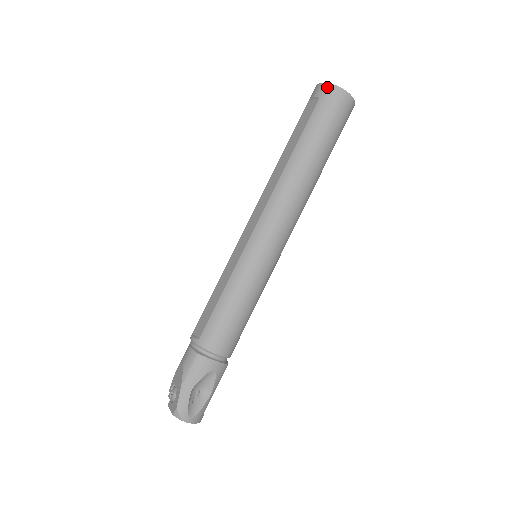
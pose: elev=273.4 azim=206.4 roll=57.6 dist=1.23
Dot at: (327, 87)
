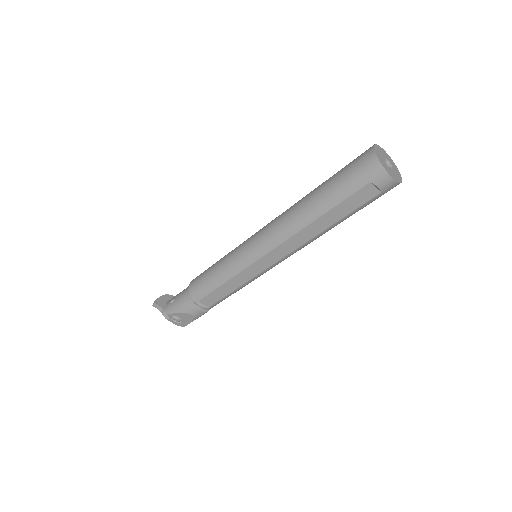
Dot at: (395, 186)
